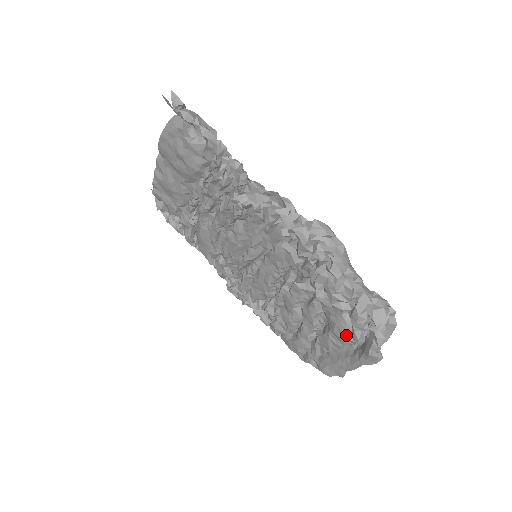
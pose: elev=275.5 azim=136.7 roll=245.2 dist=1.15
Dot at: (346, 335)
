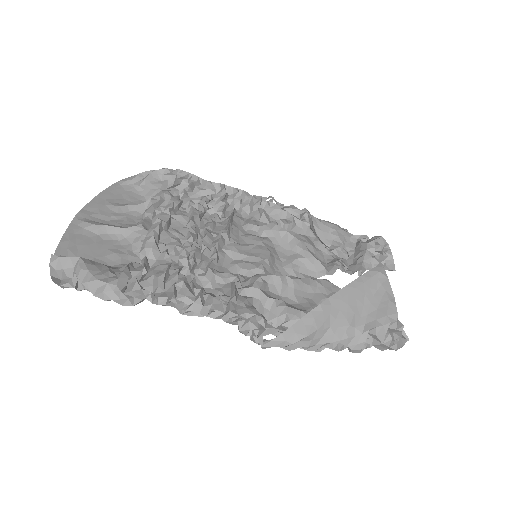
Dot at: occluded
